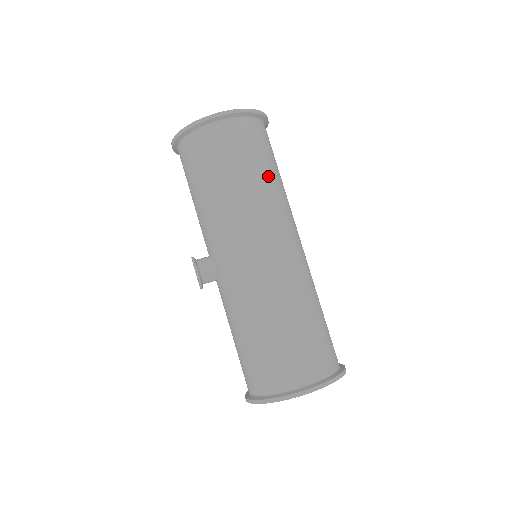
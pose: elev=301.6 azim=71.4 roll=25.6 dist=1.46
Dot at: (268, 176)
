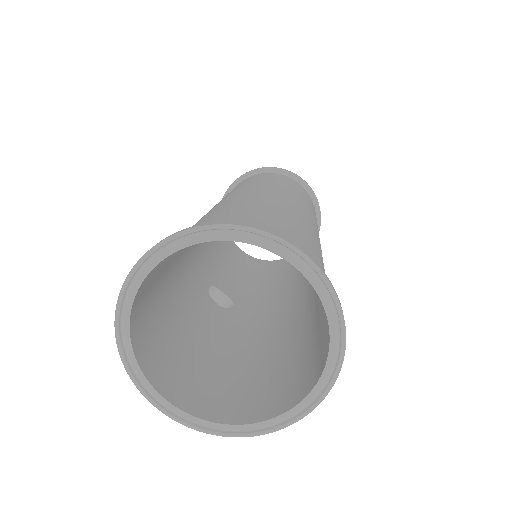
Dot at: occluded
